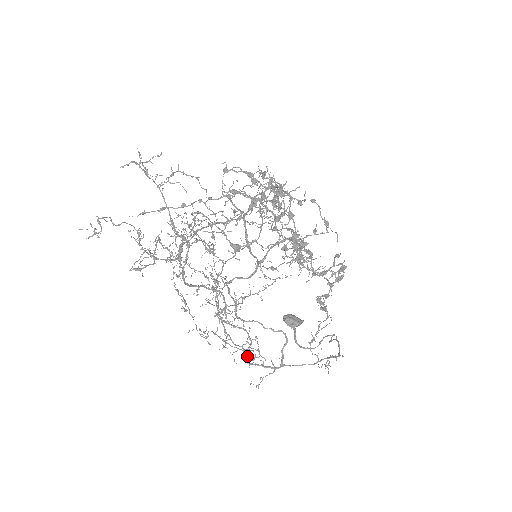
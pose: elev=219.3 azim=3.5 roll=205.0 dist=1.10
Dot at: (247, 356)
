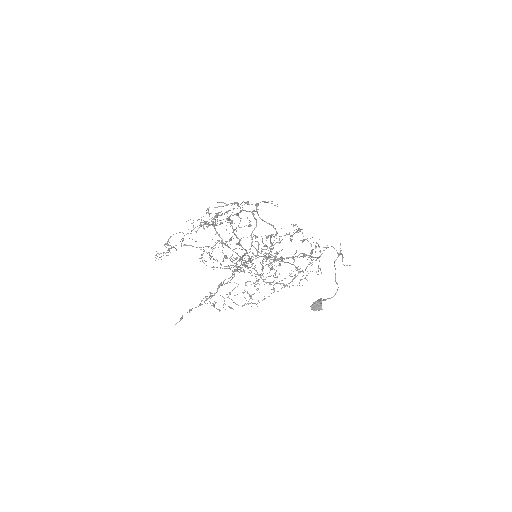
Dot at: occluded
